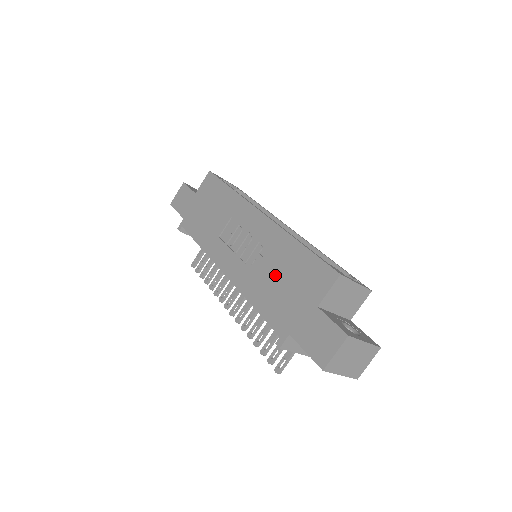
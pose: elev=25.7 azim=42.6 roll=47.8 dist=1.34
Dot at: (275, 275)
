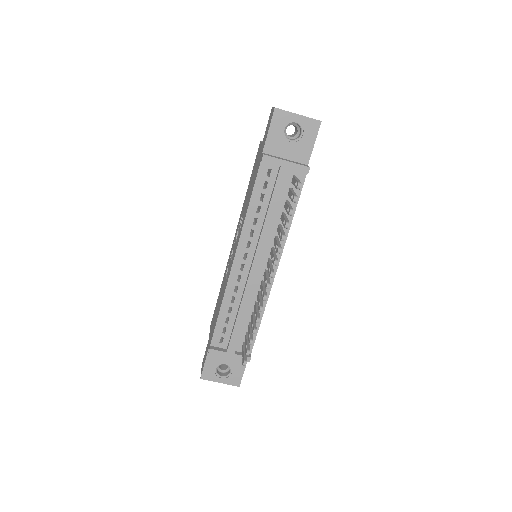
Dot at: (248, 195)
